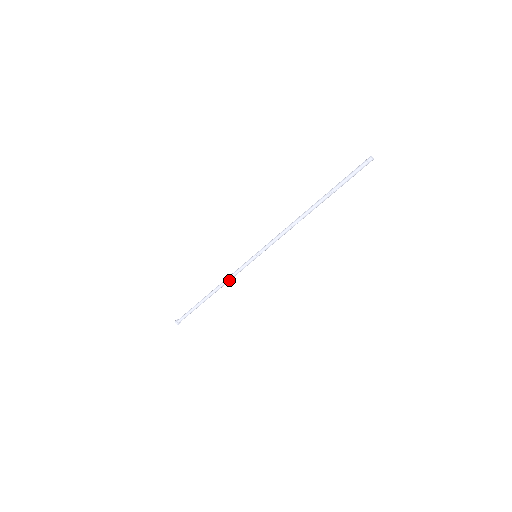
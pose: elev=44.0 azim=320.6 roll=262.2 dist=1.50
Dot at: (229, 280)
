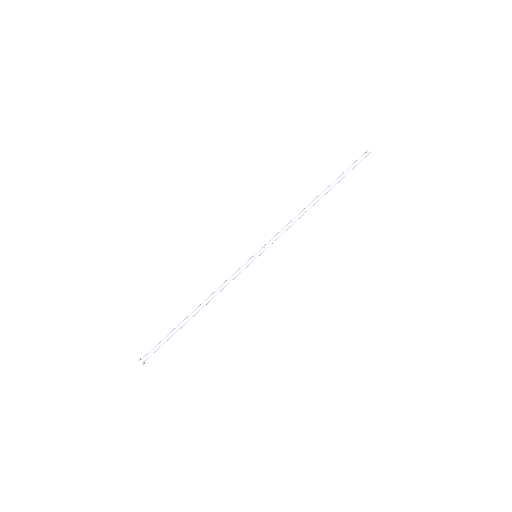
Dot at: (220, 288)
